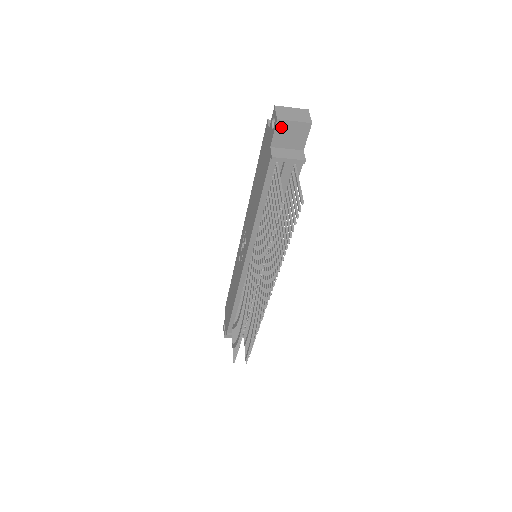
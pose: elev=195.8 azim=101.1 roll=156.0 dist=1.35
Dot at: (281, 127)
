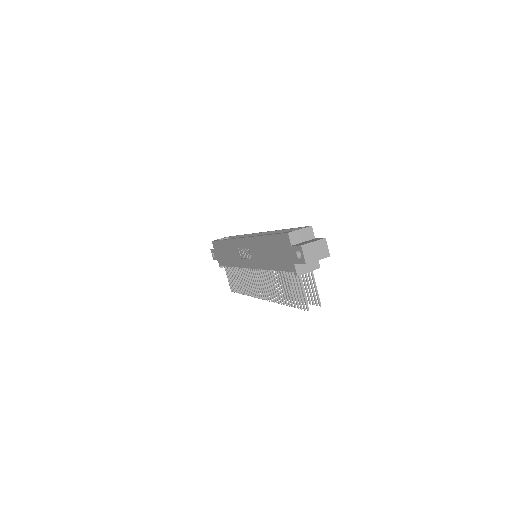
Dot at: occluded
